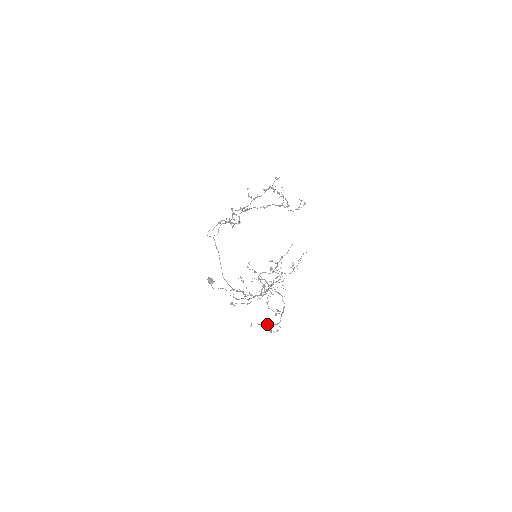
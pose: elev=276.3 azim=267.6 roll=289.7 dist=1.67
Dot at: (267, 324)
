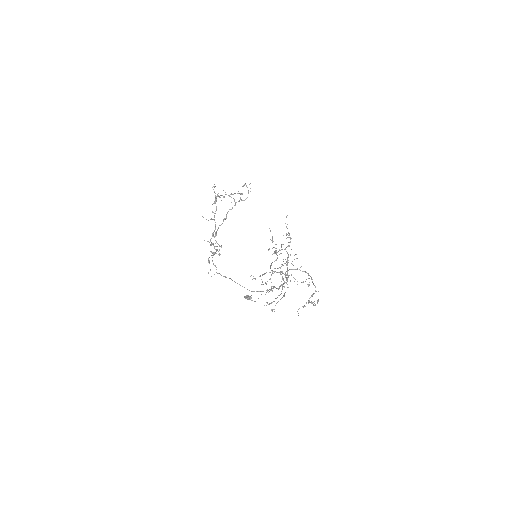
Dot at: occluded
